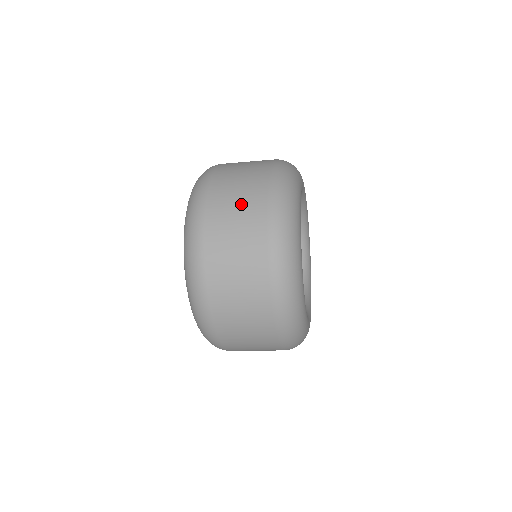
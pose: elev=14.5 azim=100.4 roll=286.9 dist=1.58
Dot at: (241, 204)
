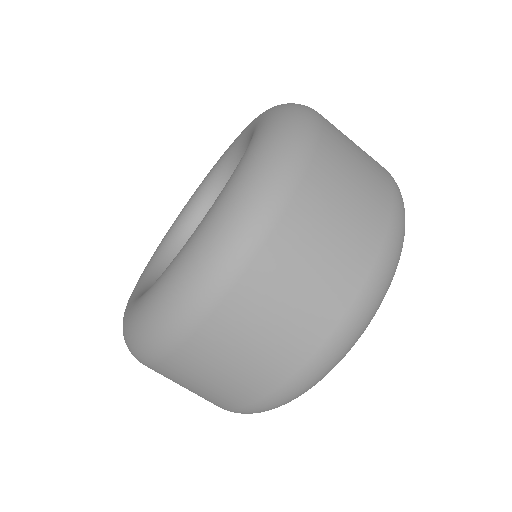
Dot at: (364, 168)
